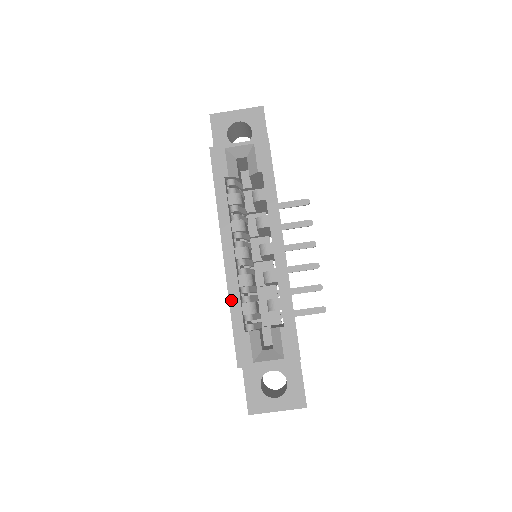
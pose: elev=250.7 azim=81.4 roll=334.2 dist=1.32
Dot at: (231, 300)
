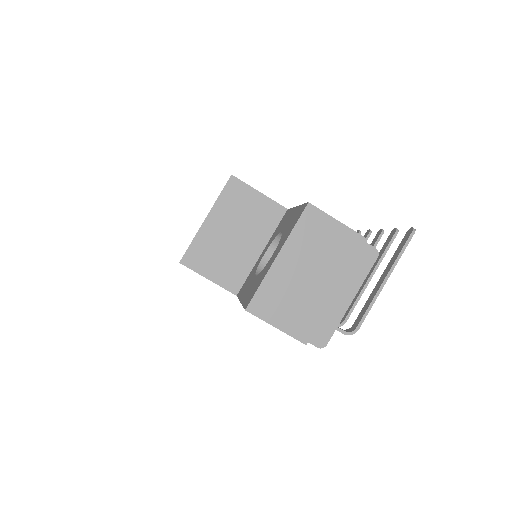
Dot at: occluded
